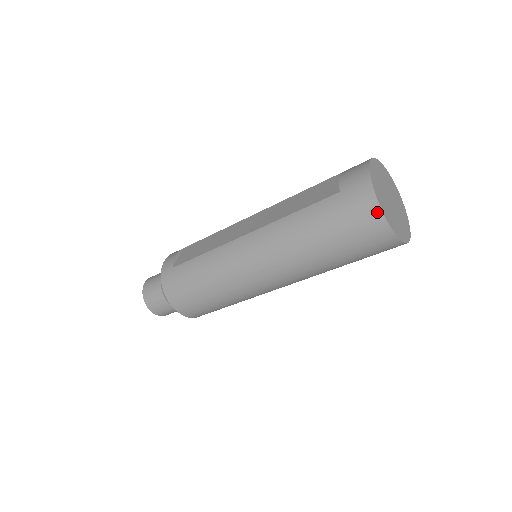
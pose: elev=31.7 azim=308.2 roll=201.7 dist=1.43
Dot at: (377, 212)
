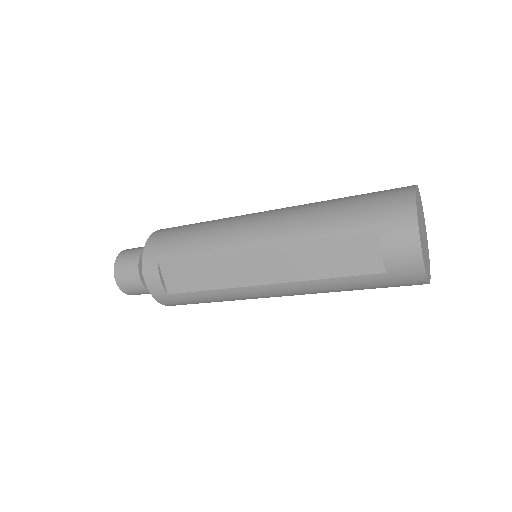
Dot at: occluded
